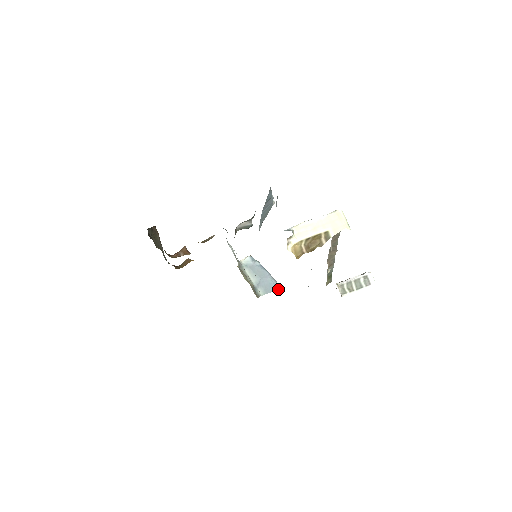
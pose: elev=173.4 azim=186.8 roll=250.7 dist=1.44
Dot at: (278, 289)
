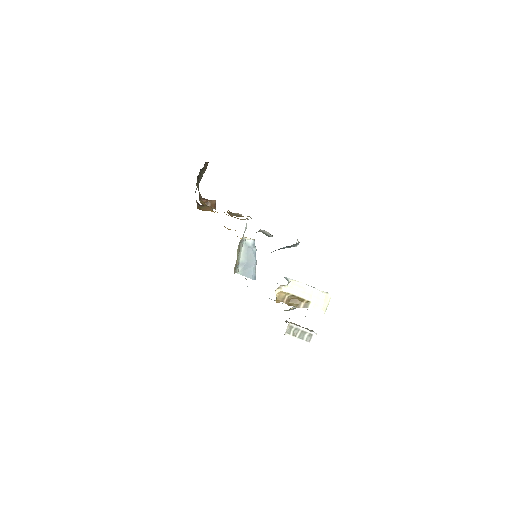
Dot at: (252, 279)
